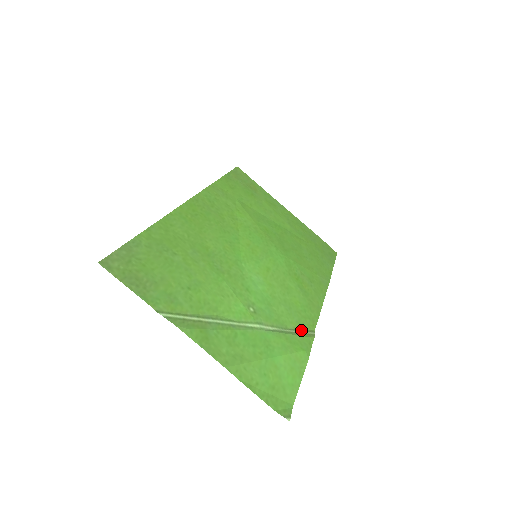
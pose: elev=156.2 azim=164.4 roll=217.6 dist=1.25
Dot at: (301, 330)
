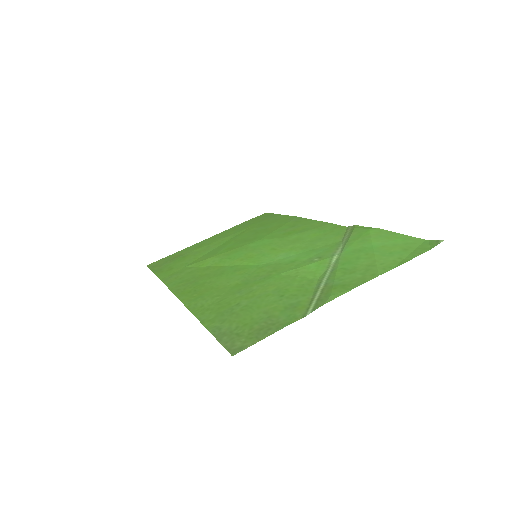
Dot at: (345, 234)
